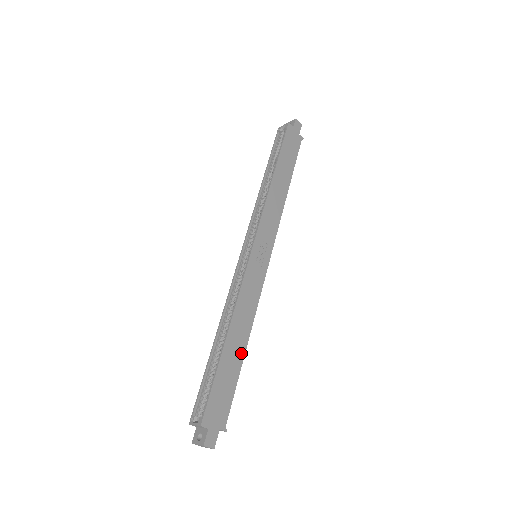
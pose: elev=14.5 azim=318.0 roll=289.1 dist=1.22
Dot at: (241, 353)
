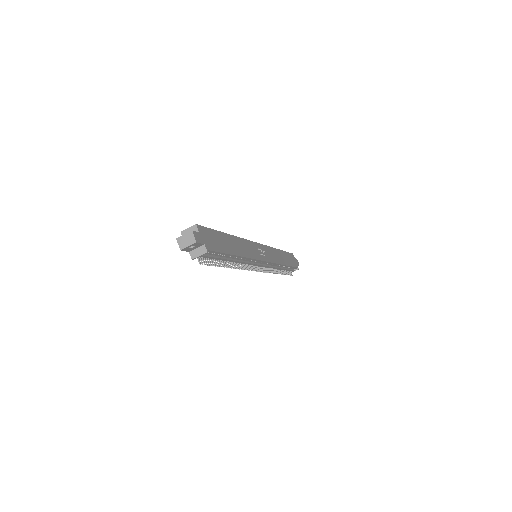
Dot at: (233, 251)
